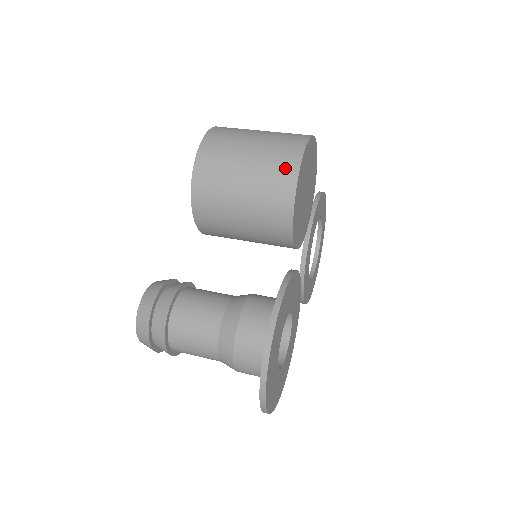
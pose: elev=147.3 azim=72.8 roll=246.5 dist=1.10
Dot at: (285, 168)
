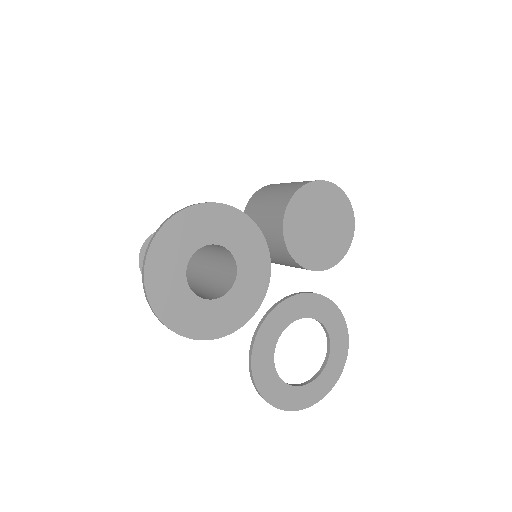
Dot at: occluded
